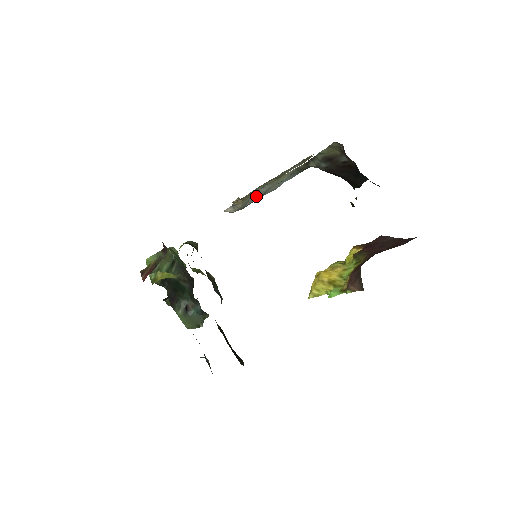
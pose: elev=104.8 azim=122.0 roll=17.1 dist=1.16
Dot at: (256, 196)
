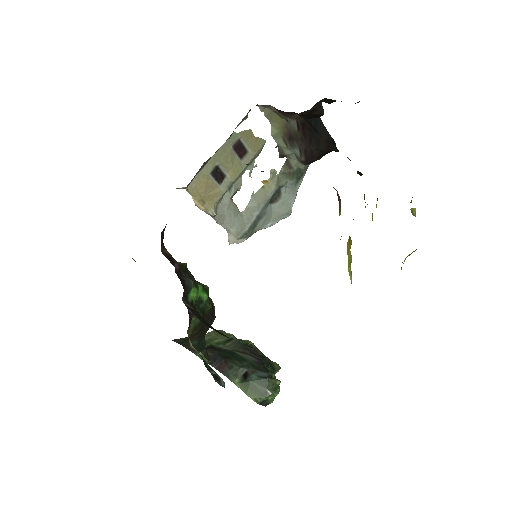
Dot at: (251, 215)
